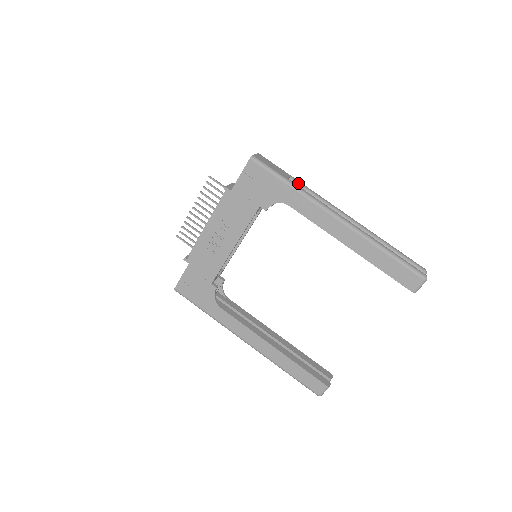
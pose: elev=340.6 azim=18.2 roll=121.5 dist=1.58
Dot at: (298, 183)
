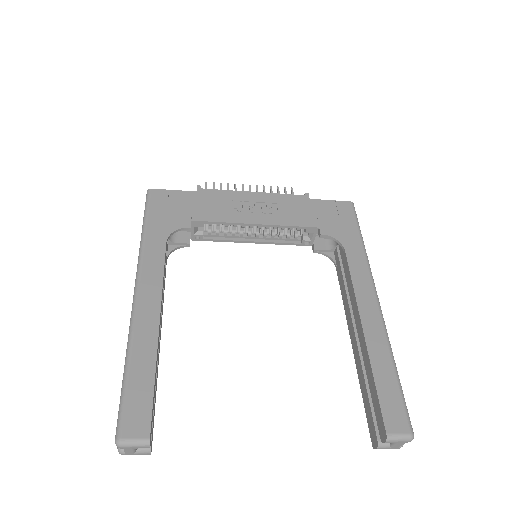
Dot at: occluded
